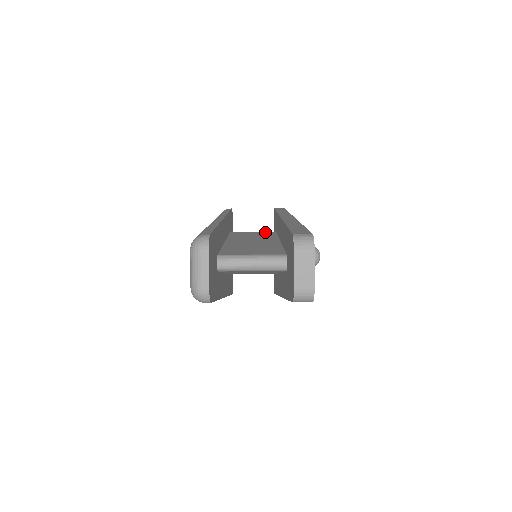
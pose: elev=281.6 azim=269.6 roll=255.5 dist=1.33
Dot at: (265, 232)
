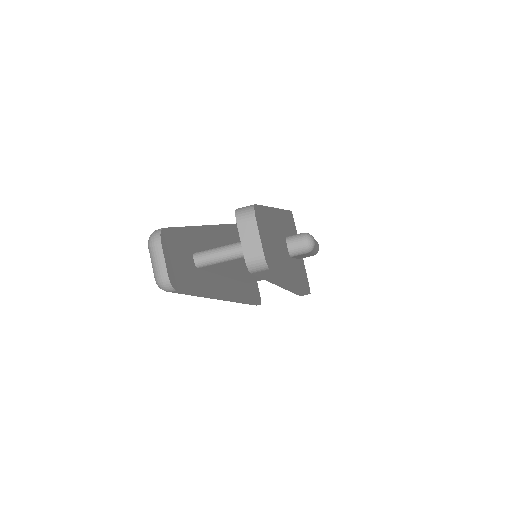
Dot at: occluded
